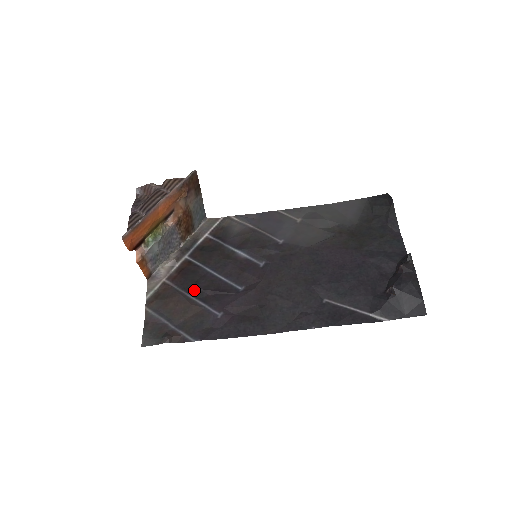
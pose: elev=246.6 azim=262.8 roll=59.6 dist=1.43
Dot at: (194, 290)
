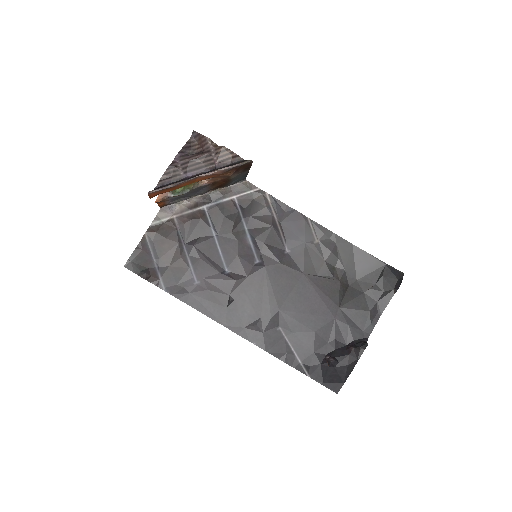
Dot at: (191, 246)
